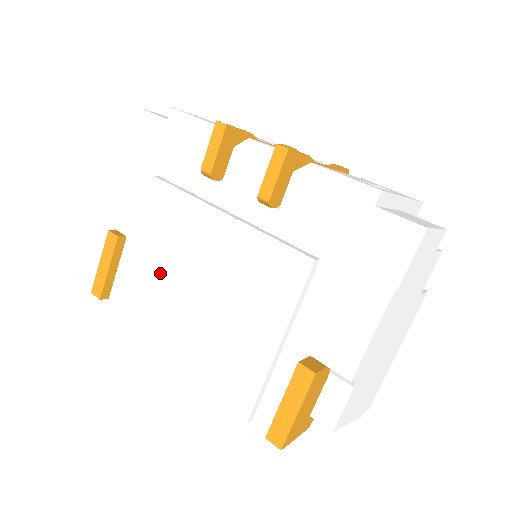
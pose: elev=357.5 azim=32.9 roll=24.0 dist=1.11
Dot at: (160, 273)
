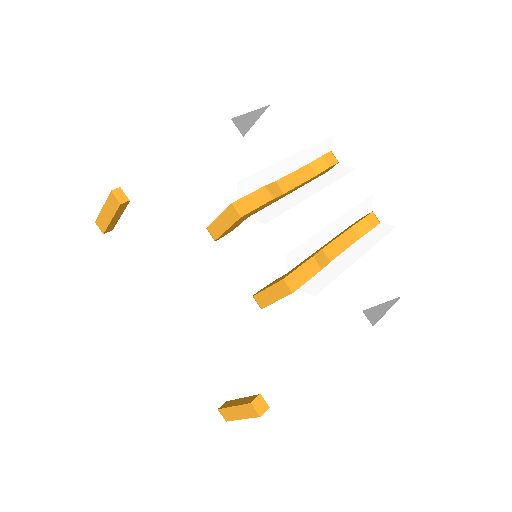
Dot at: (157, 263)
